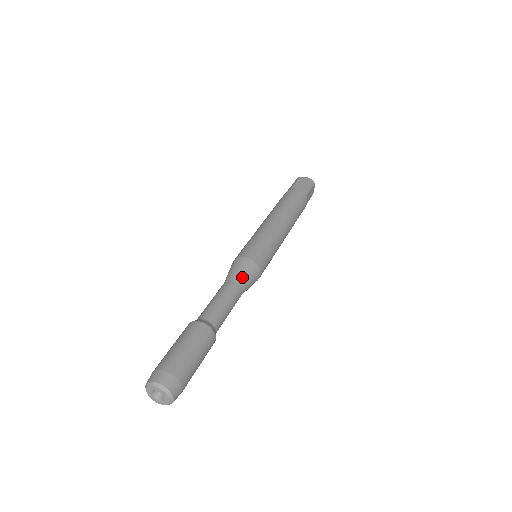
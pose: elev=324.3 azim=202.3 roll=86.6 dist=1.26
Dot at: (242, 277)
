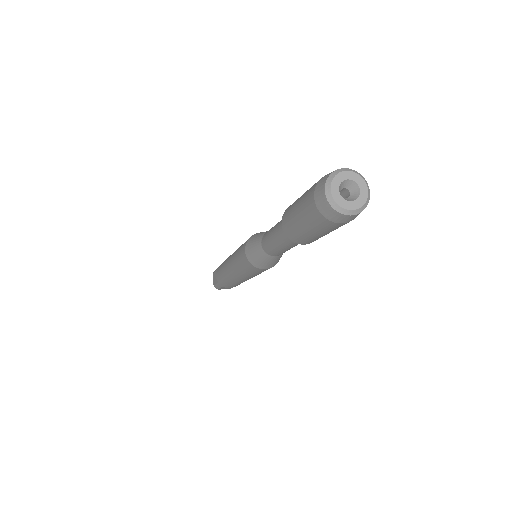
Dot at: occluded
